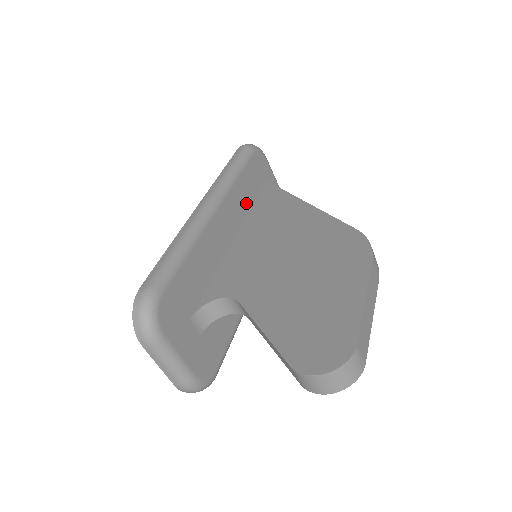
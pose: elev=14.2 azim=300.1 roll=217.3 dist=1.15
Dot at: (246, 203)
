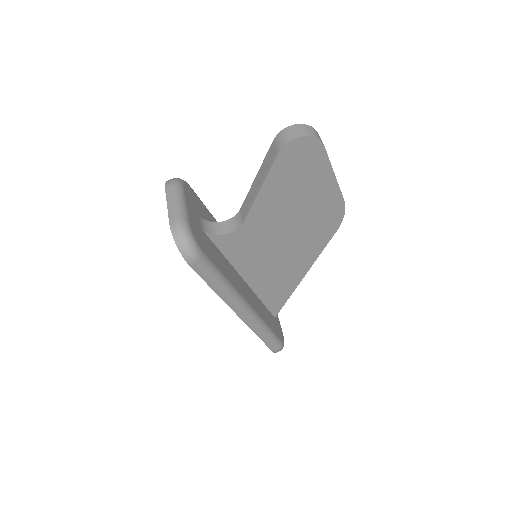
Dot at: occluded
